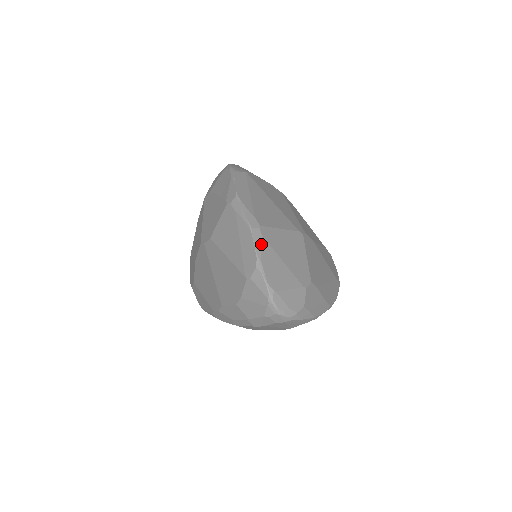
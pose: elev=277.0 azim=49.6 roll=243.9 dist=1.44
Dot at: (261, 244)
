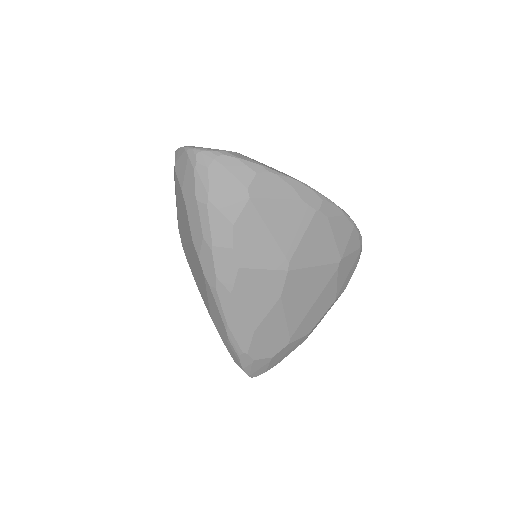
Dot at: occluded
